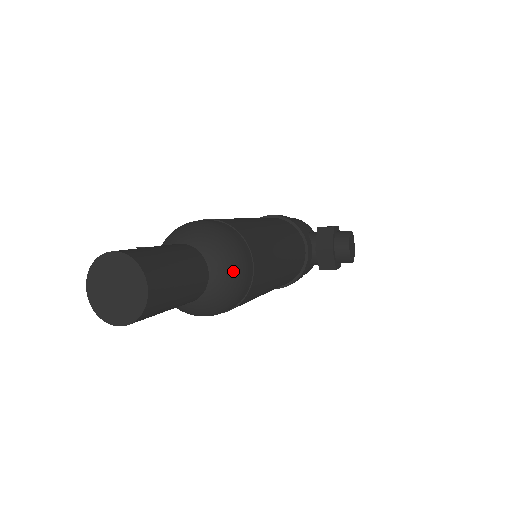
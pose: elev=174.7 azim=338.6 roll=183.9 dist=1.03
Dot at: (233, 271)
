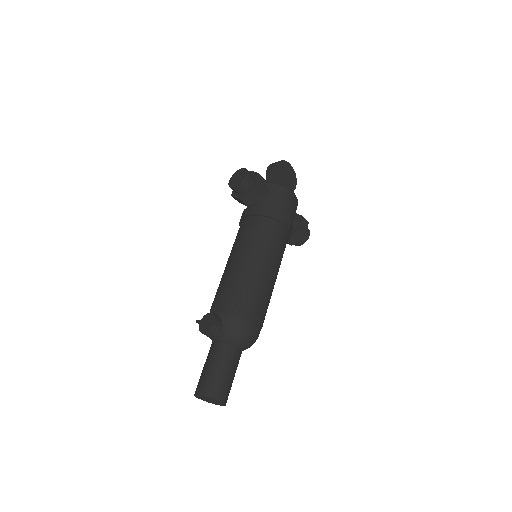
Dot at: occluded
